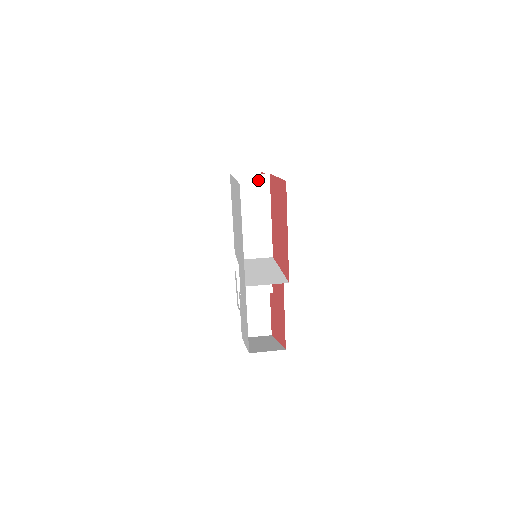
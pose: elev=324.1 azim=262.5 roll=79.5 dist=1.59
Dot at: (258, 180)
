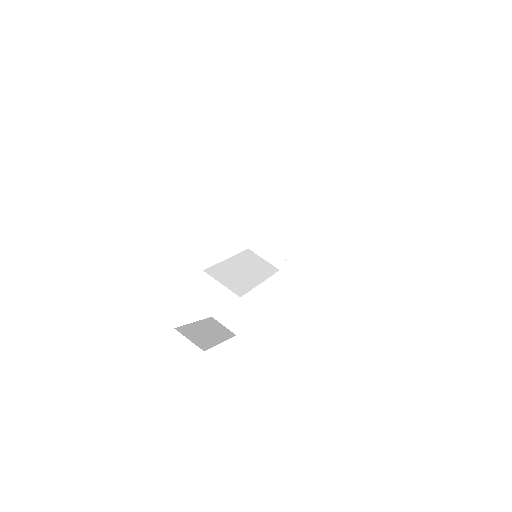
Dot at: (311, 191)
